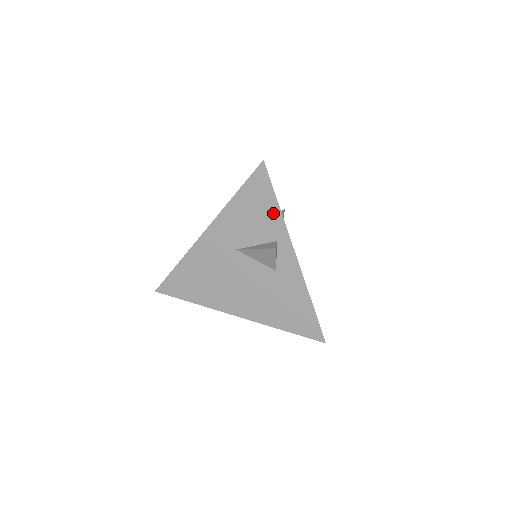
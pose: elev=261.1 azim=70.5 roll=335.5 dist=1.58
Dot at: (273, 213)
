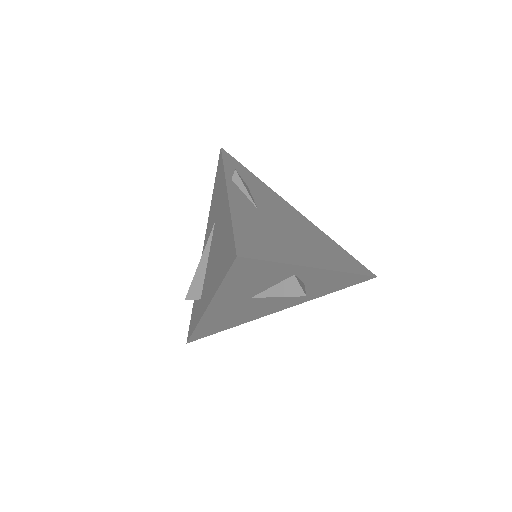
Dot at: (277, 269)
